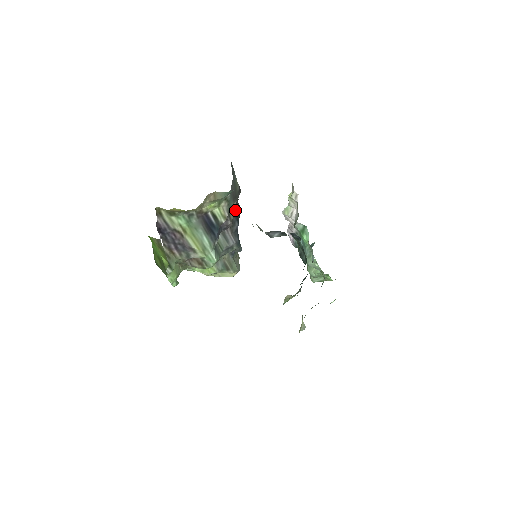
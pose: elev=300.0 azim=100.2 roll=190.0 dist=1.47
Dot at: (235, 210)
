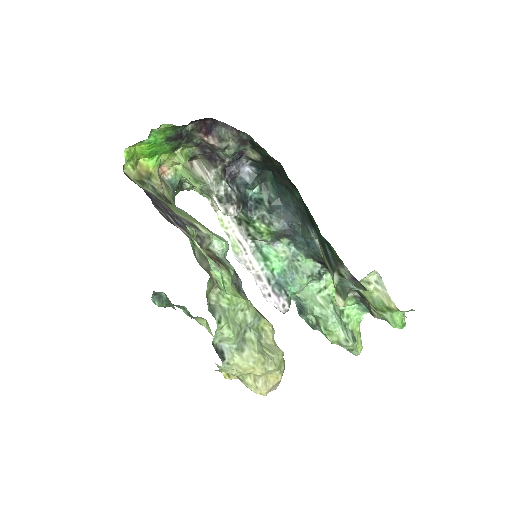
Dot at: occluded
